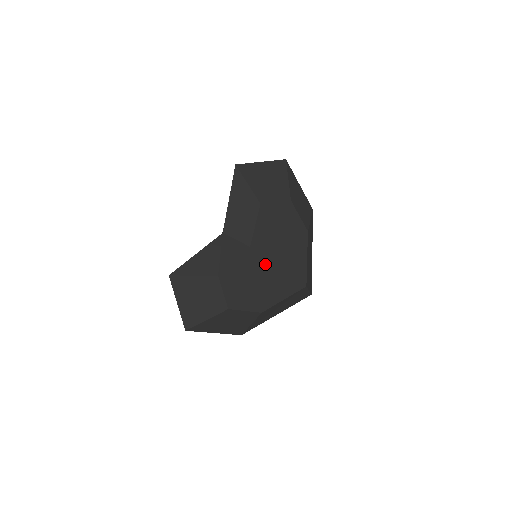
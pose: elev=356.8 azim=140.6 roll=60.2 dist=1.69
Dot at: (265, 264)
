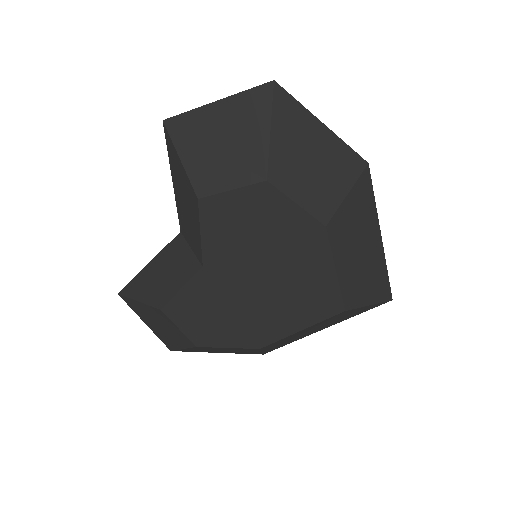
Dot at: (243, 287)
